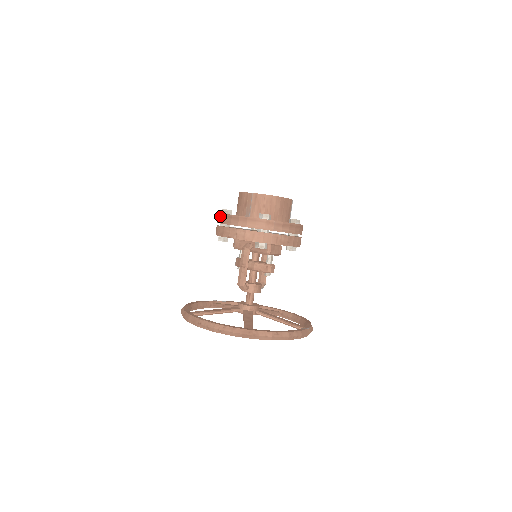
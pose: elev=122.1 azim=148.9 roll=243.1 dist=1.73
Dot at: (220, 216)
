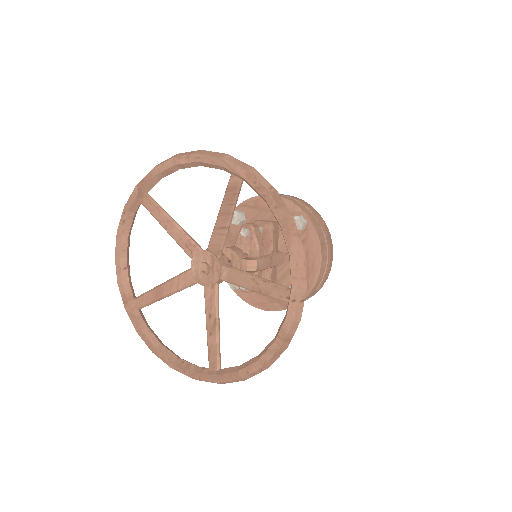
Dot at: occluded
